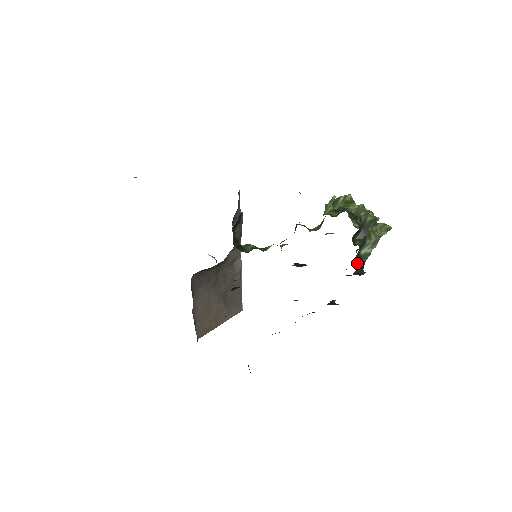
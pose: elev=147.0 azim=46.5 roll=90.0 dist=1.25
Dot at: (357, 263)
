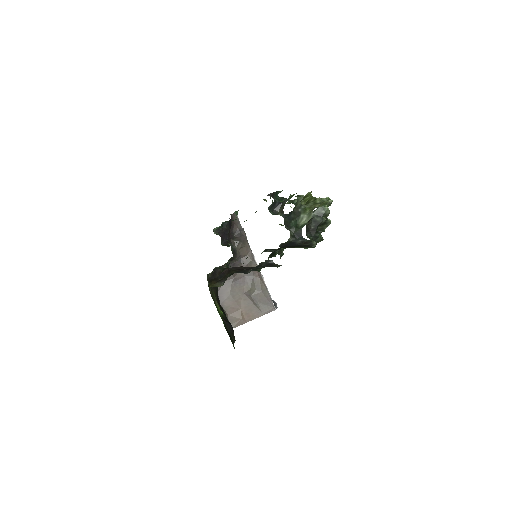
Dot at: (295, 233)
